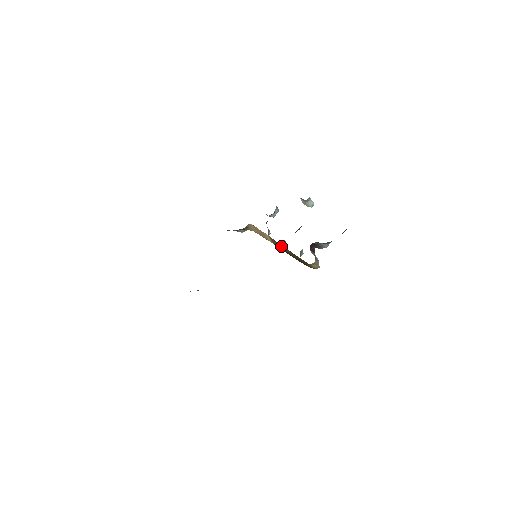
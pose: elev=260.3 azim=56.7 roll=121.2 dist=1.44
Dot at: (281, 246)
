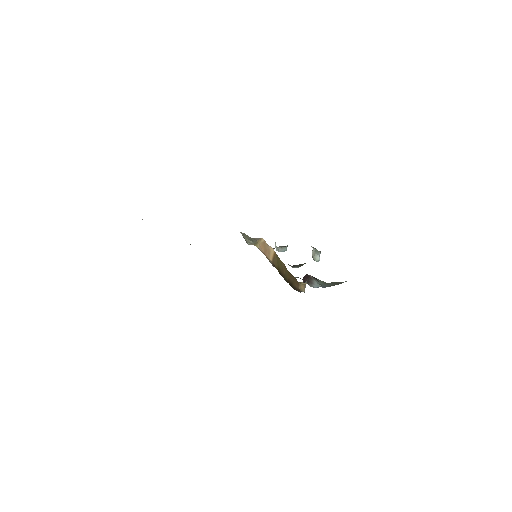
Dot at: (280, 263)
